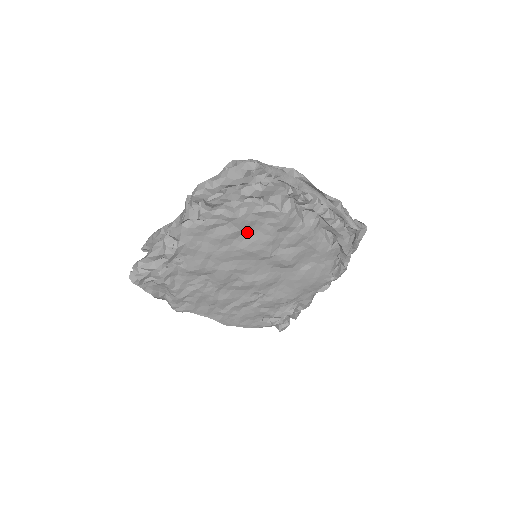
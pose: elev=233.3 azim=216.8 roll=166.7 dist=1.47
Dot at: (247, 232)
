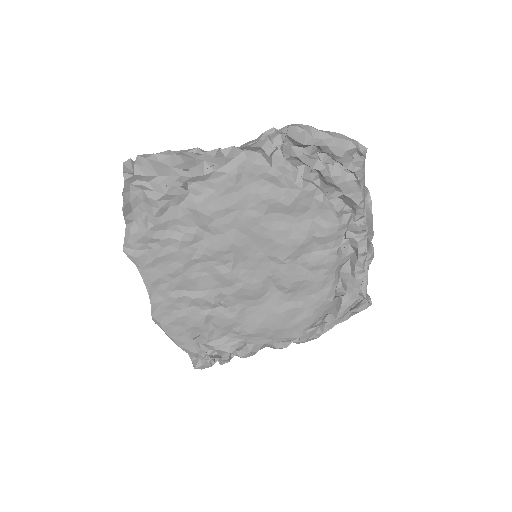
Dot at: (289, 215)
